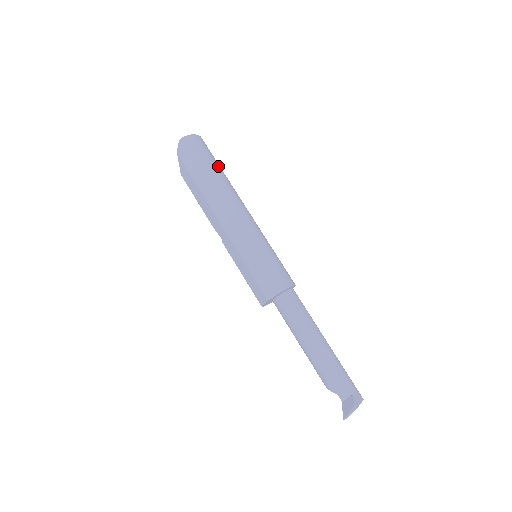
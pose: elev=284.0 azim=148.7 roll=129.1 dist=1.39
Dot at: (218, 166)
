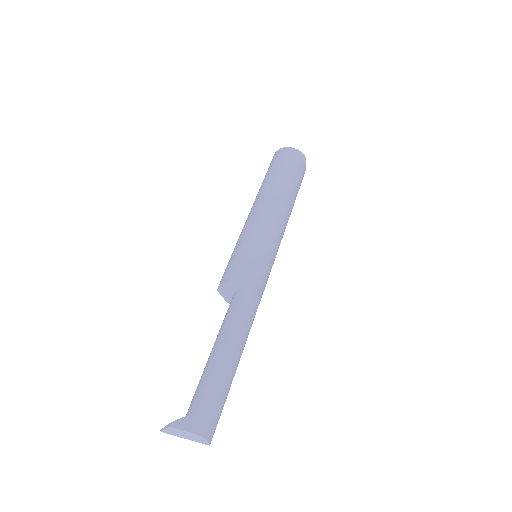
Dot at: (284, 173)
